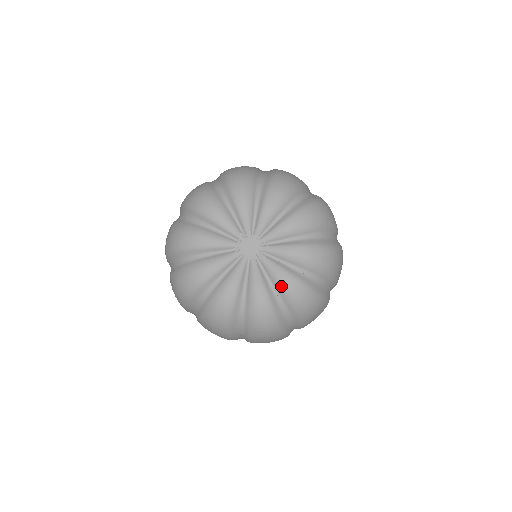
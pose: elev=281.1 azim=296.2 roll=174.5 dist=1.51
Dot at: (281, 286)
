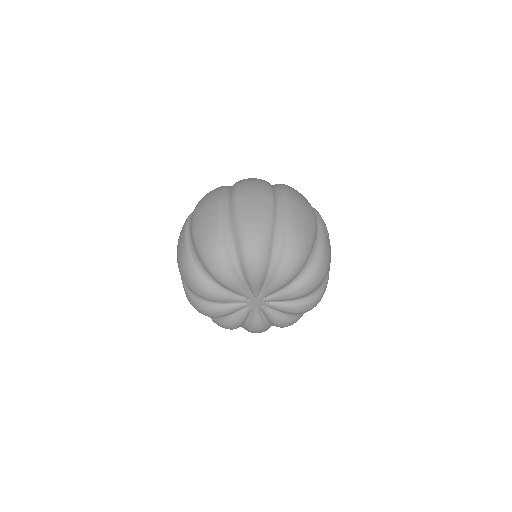
Dot at: occluded
